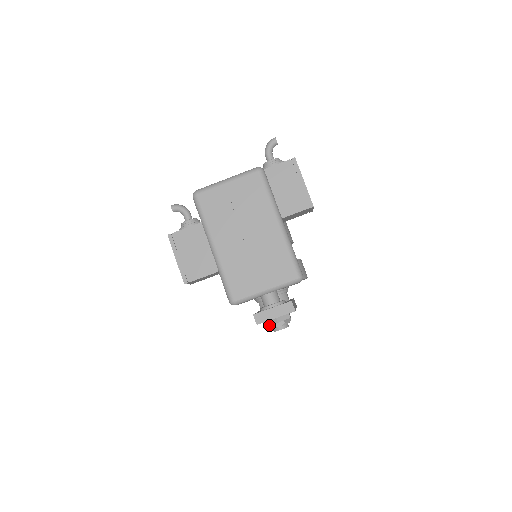
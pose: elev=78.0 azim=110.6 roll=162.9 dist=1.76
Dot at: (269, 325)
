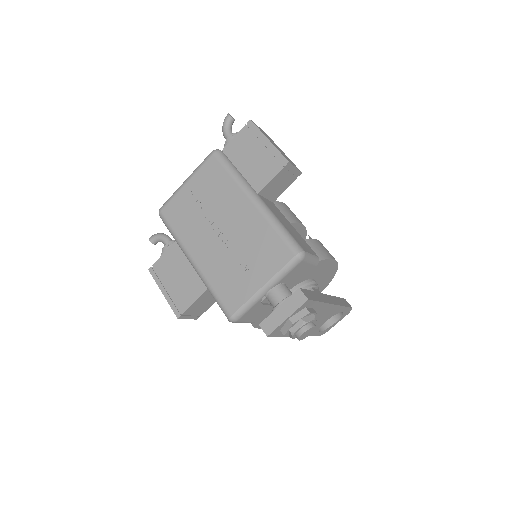
Dot at: (288, 333)
